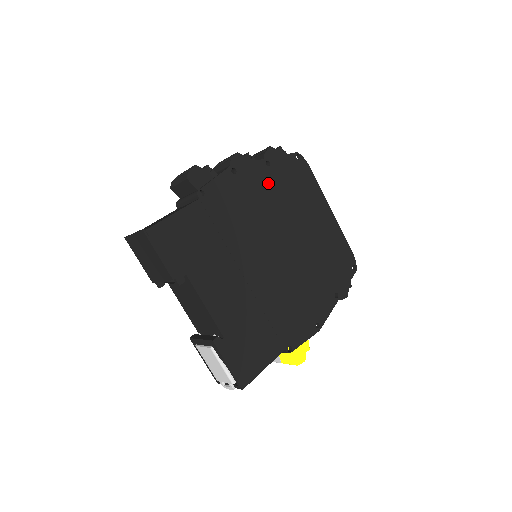
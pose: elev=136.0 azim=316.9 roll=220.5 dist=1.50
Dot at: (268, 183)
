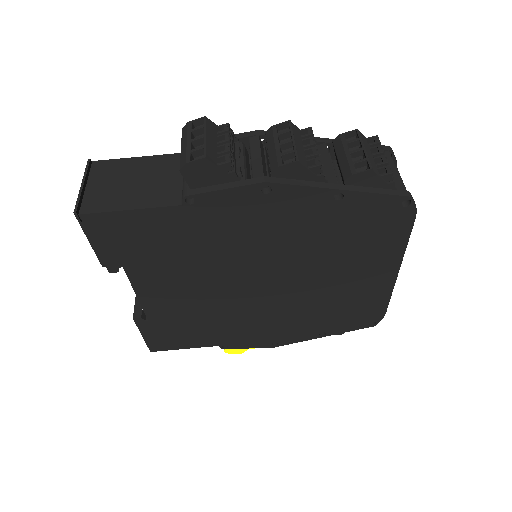
Dot at: (318, 218)
